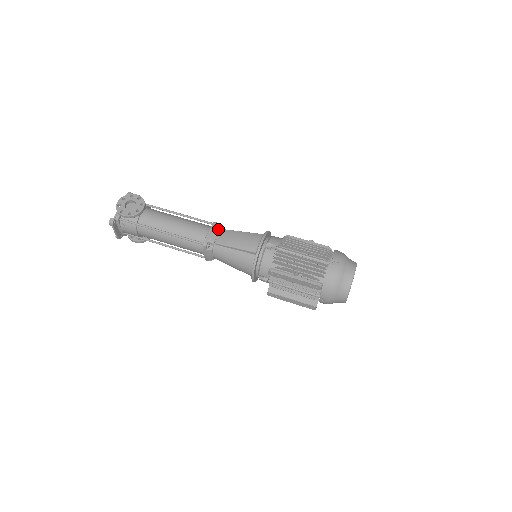
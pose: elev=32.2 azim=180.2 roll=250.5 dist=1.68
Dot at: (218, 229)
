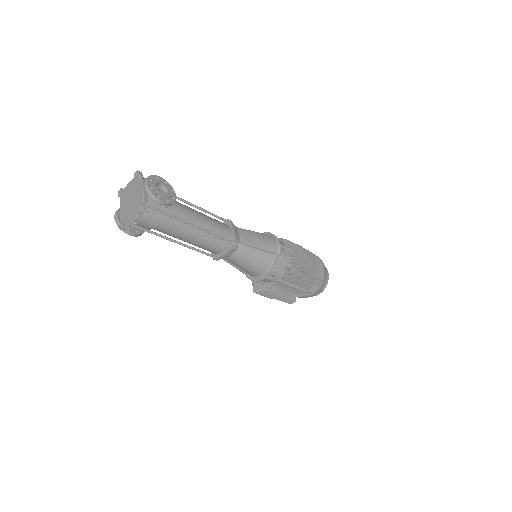
Dot at: (236, 227)
